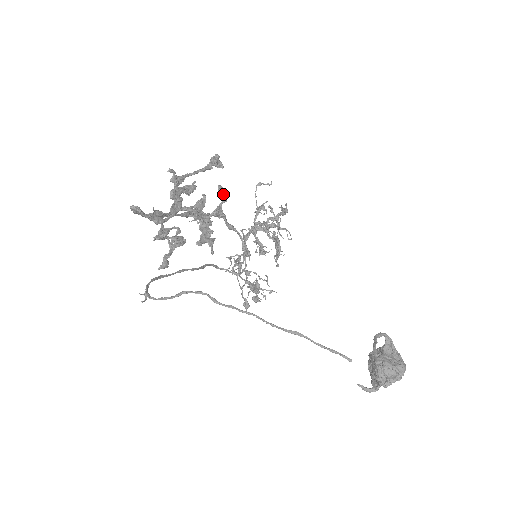
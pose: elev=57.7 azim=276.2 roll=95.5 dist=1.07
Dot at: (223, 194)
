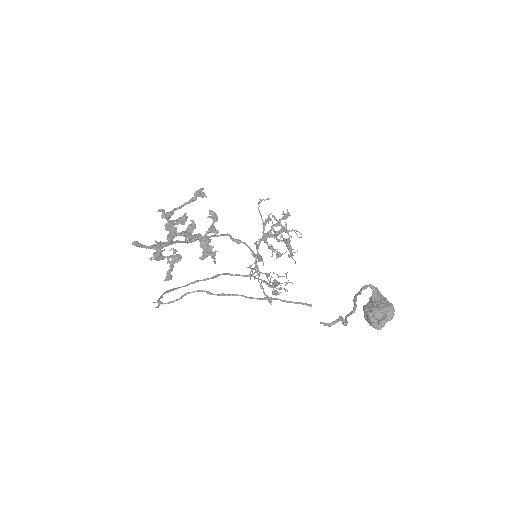
Dot at: (213, 216)
